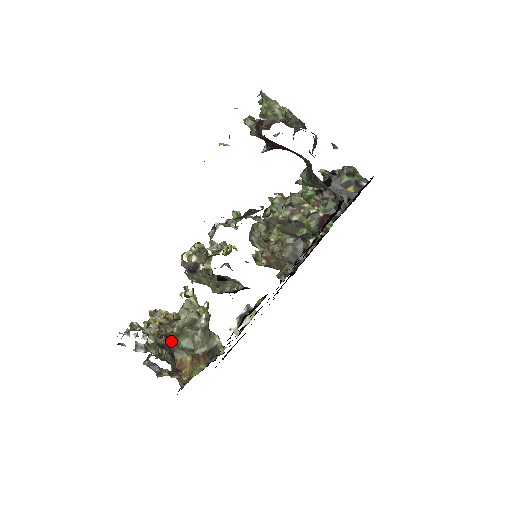
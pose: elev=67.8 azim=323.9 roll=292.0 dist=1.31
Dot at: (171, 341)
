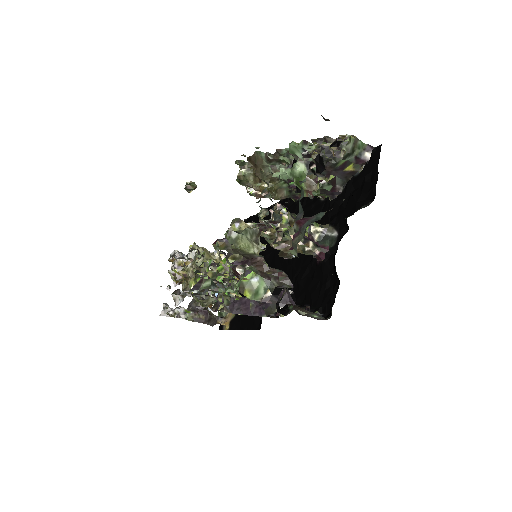
Dot at: (205, 314)
